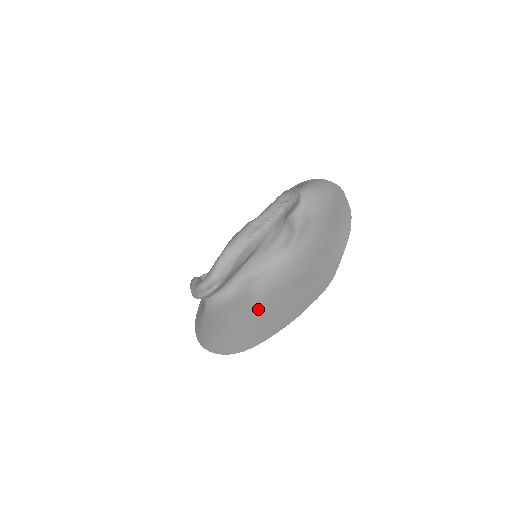
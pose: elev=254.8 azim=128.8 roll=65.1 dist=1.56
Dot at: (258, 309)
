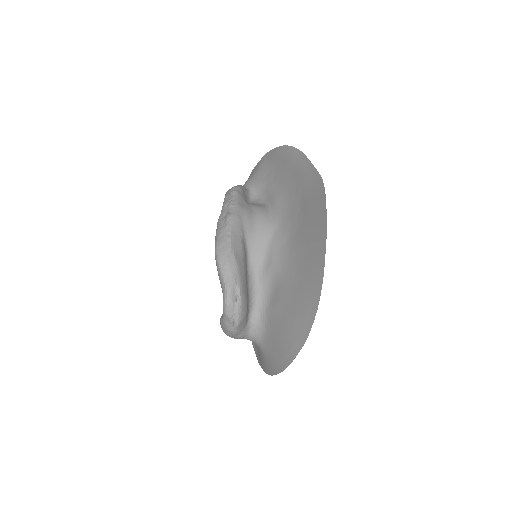
Dot at: (294, 272)
